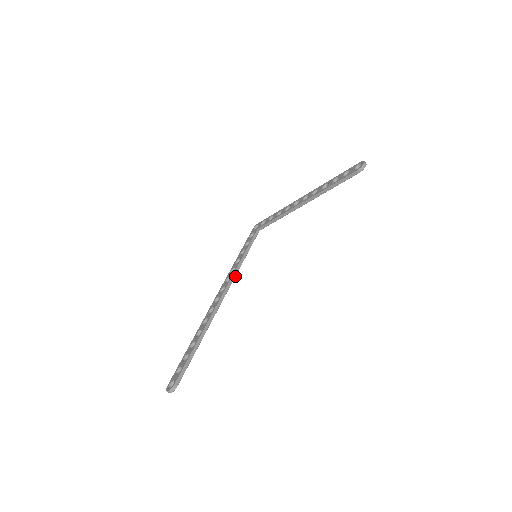
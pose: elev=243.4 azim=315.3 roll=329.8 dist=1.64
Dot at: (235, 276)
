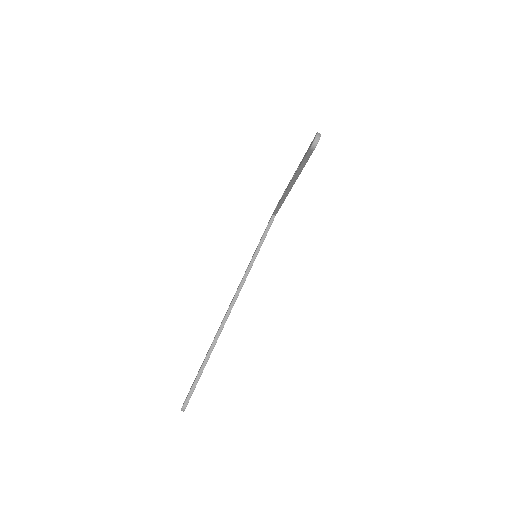
Dot at: (246, 277)
